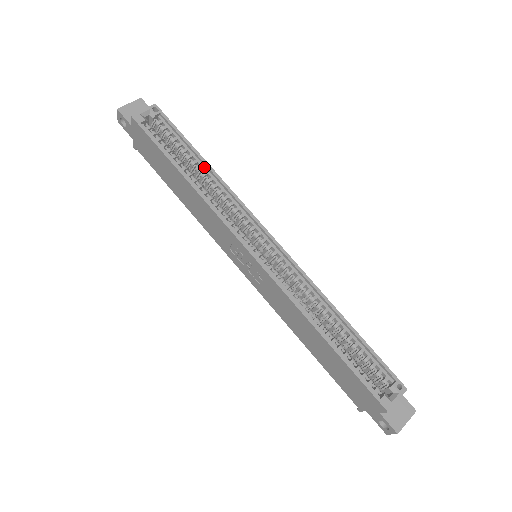
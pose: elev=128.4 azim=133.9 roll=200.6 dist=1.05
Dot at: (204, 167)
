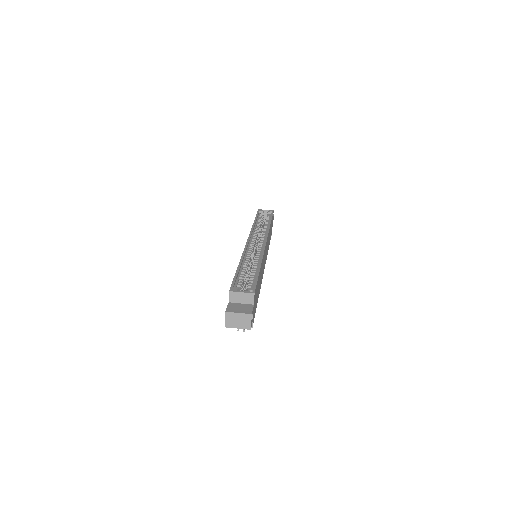
Dot at: occluded
